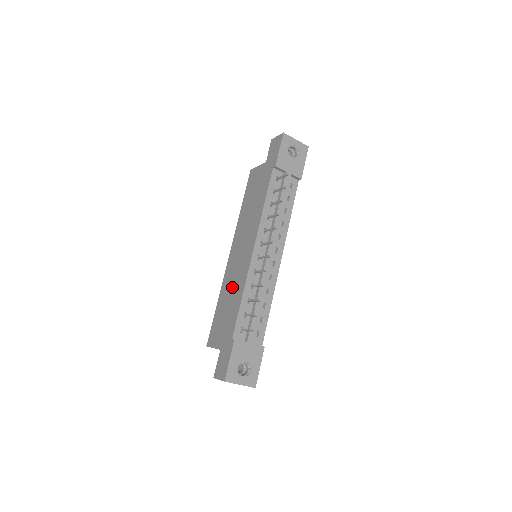
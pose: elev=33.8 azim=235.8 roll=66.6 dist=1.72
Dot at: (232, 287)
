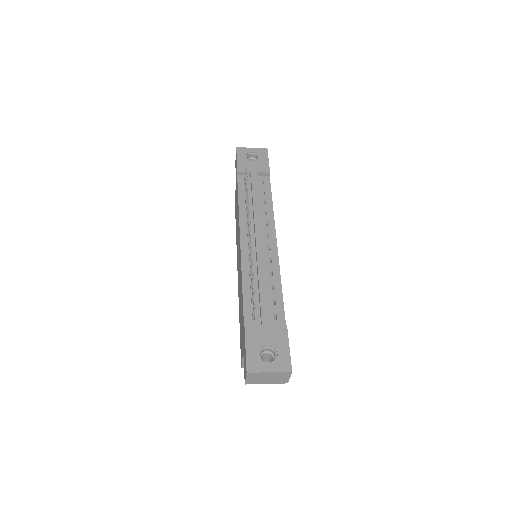
Dot at: (240, 292)
